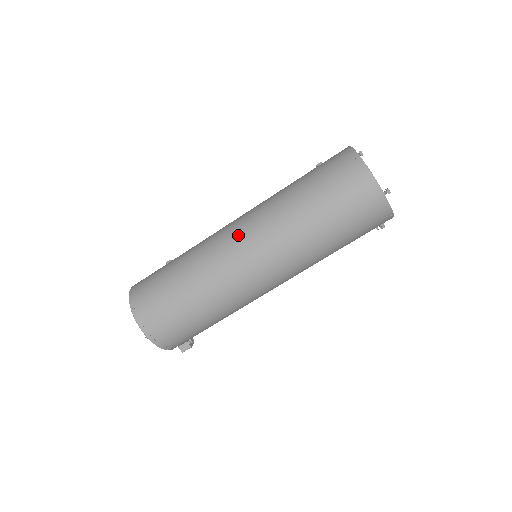
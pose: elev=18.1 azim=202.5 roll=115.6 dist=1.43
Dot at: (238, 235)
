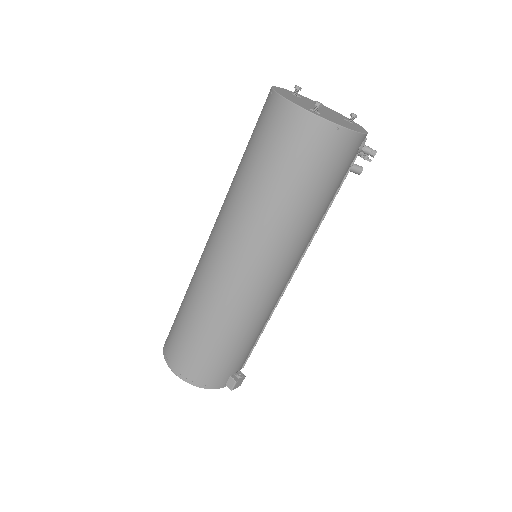
Dot at: (209, 237)
